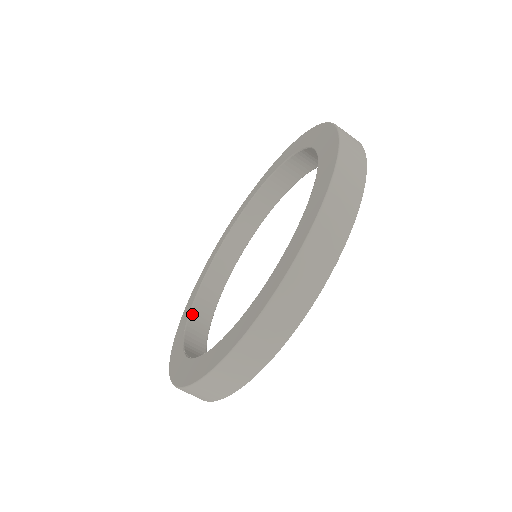
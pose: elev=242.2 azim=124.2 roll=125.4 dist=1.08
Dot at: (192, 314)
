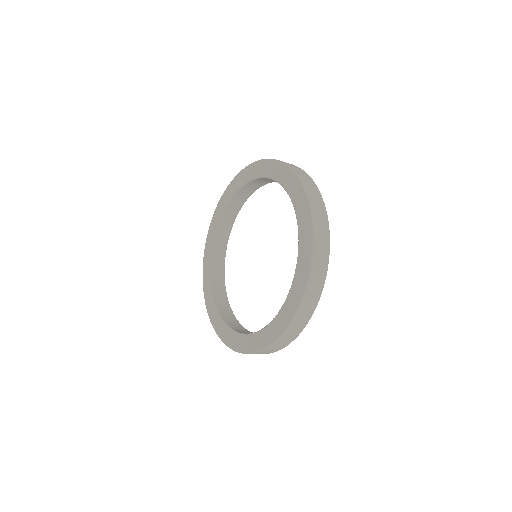
Dot at: (213, 258)
